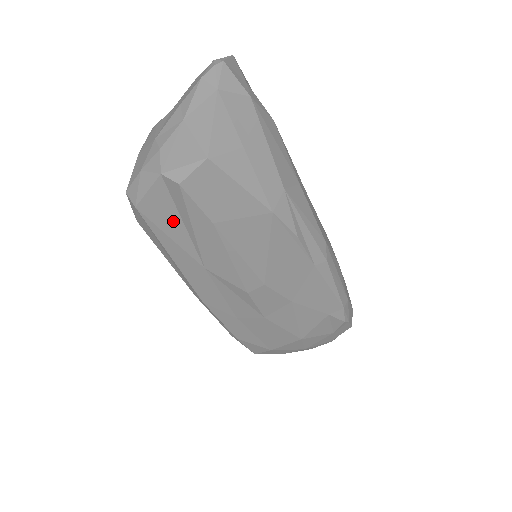
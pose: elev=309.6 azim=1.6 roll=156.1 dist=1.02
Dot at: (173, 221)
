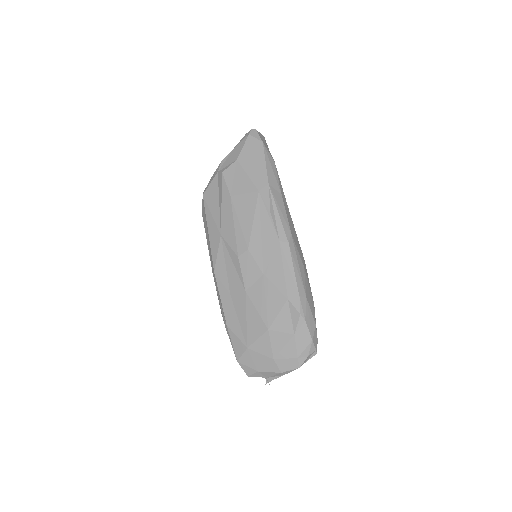
Dot at: (215, 201)
